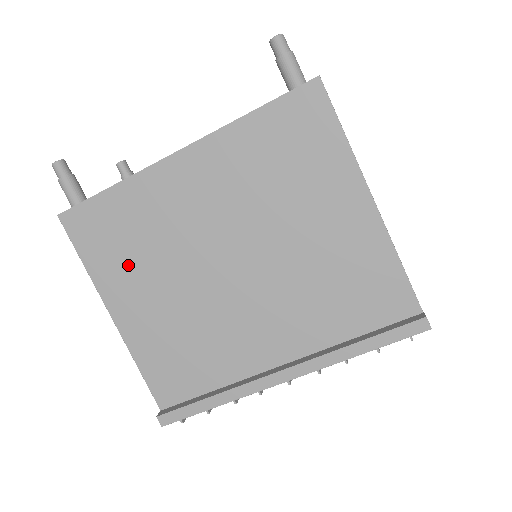
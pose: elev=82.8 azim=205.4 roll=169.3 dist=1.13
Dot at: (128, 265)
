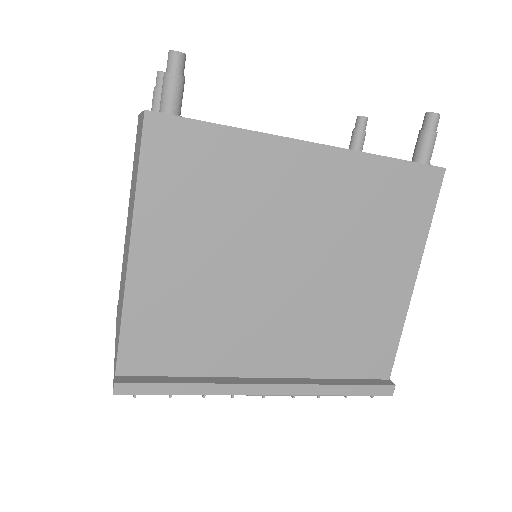
Dot at: (189, 213)
